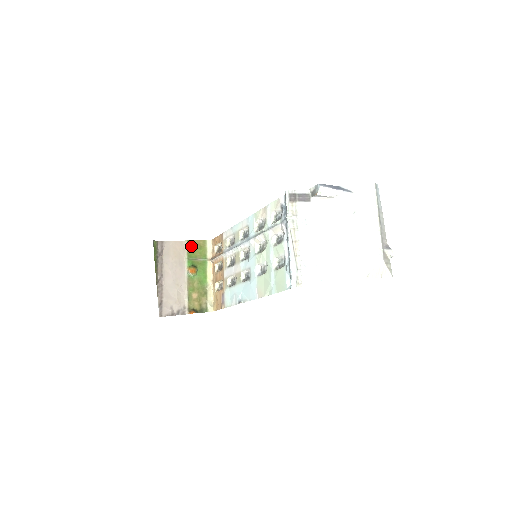
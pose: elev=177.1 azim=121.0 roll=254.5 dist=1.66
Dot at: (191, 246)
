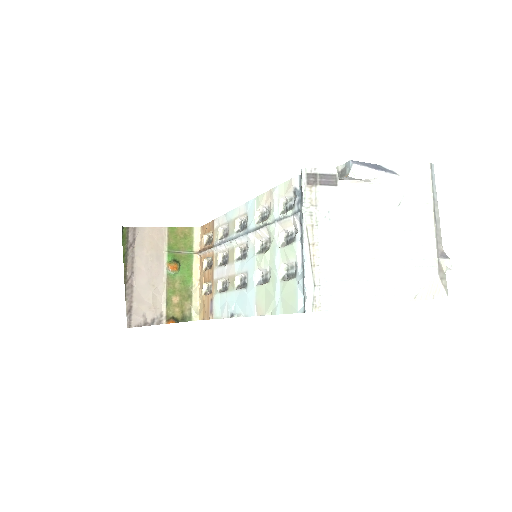
Dot at: (173, 235)
